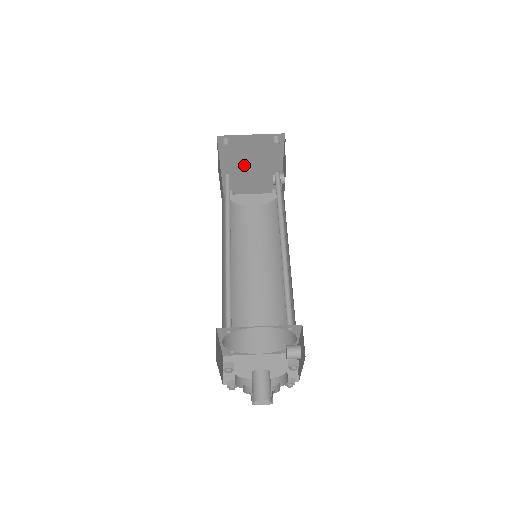
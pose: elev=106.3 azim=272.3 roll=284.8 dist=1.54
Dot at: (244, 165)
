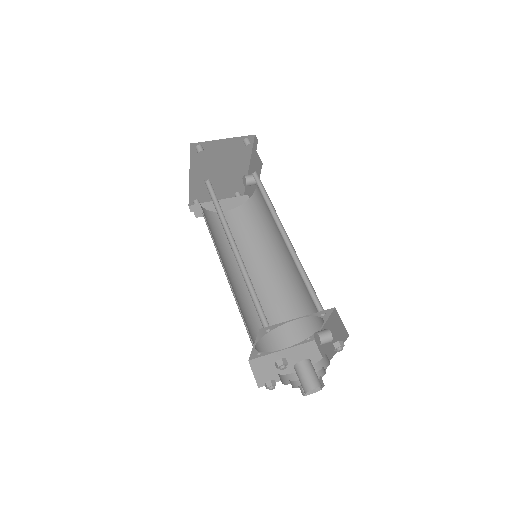
Dot at: (213, 171)
